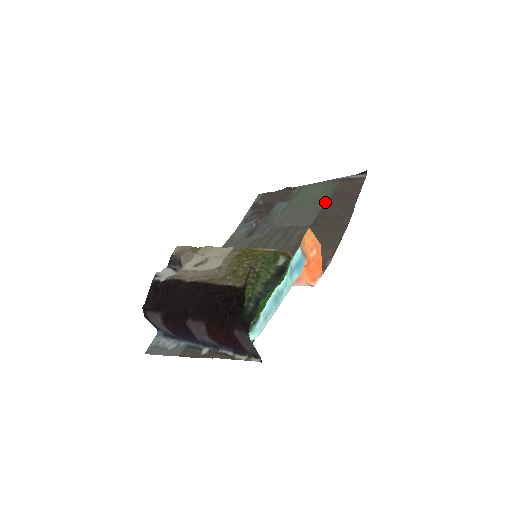
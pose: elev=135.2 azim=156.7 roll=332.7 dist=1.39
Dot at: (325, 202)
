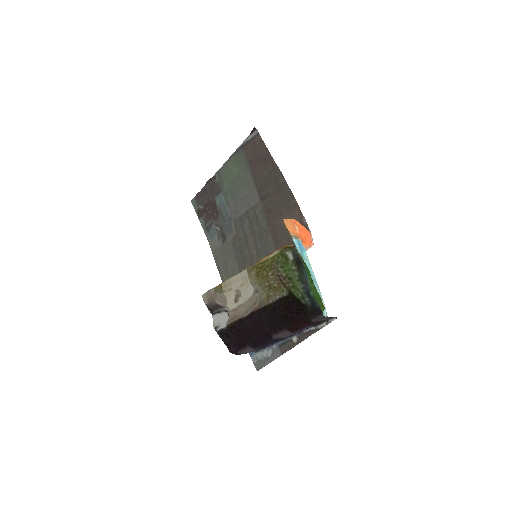
Dot at: (251, 174)
